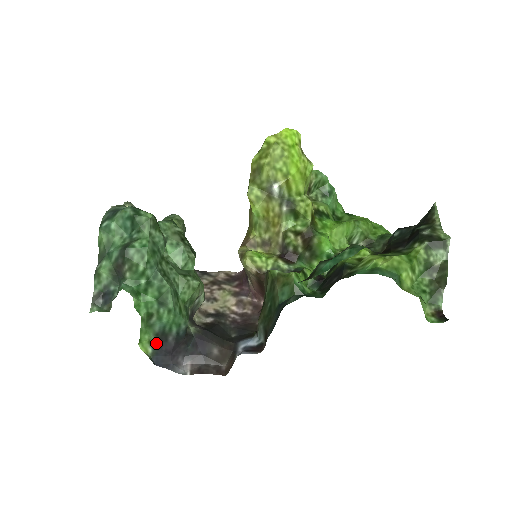
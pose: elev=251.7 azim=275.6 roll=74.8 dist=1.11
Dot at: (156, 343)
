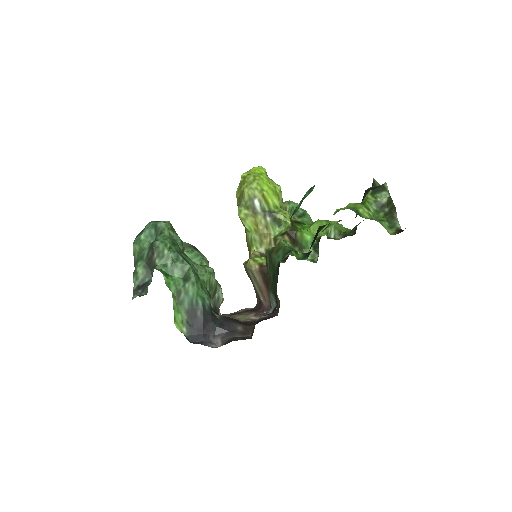
Dot at: (188, 322)
